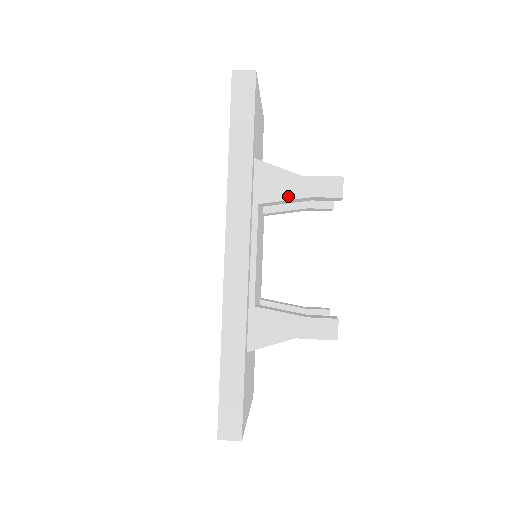
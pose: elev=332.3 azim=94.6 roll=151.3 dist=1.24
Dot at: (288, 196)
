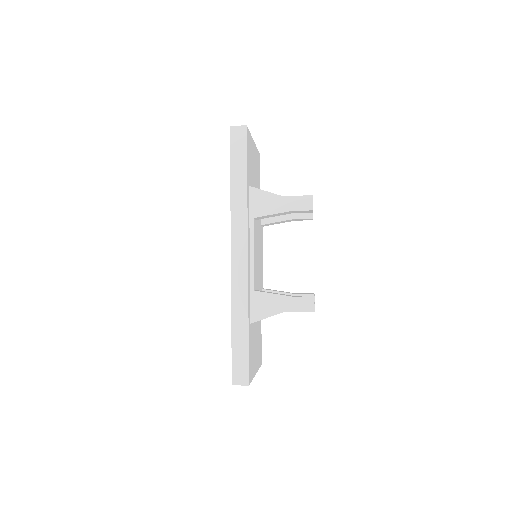
Dot at: (274, 211)
